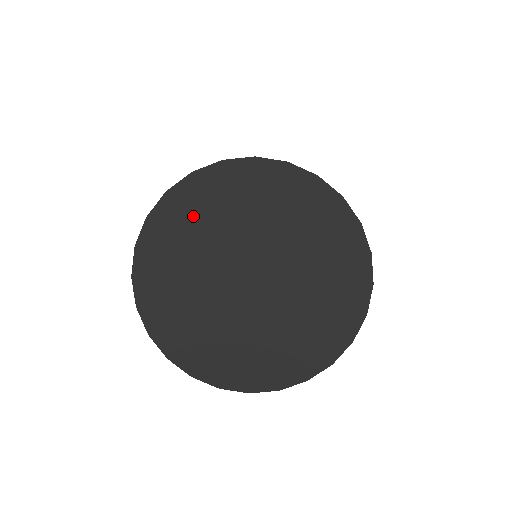
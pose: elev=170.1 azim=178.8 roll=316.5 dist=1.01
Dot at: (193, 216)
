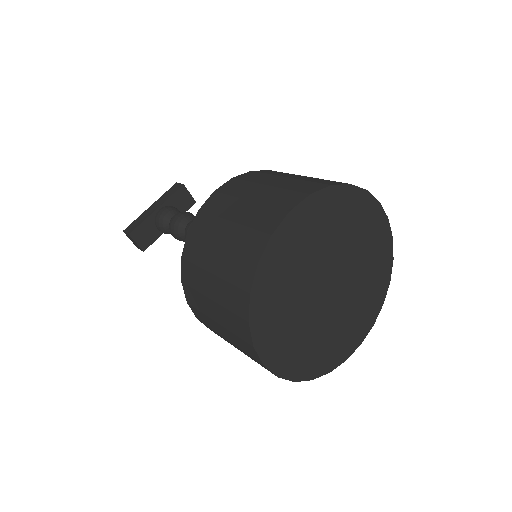
Dot at: (304, 234)
